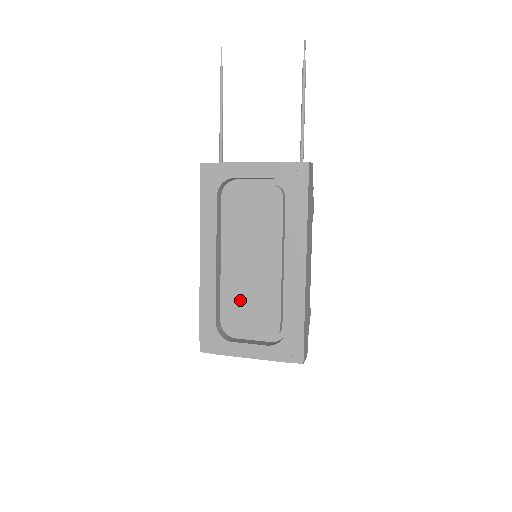
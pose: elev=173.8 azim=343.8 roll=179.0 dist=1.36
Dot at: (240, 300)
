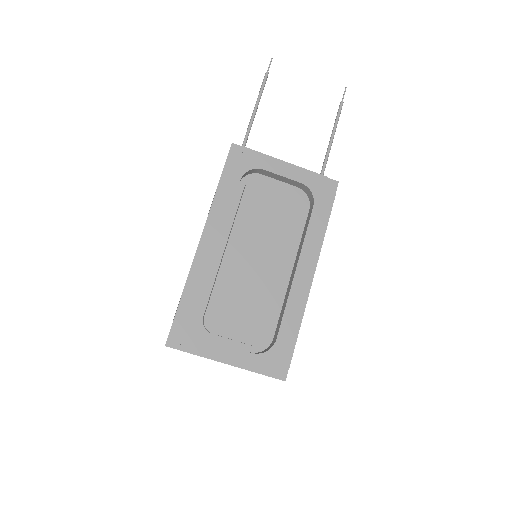
Dot at: (233, 295)
